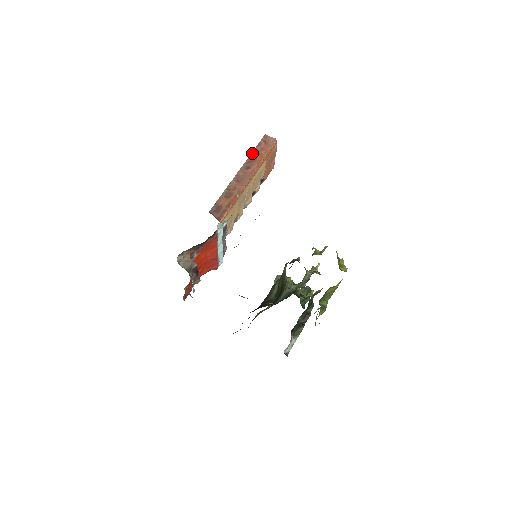
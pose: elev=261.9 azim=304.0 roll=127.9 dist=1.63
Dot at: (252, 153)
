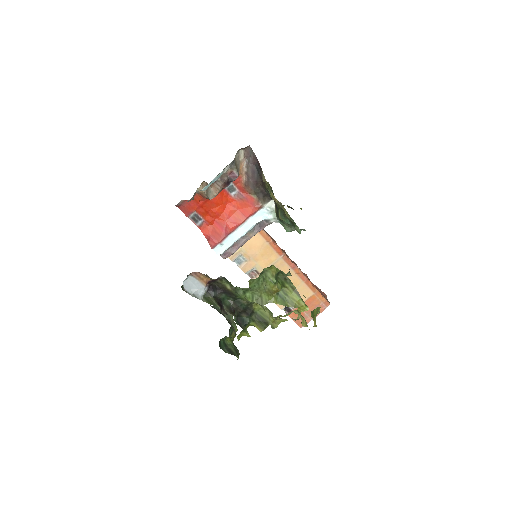
Dot at: occluded
